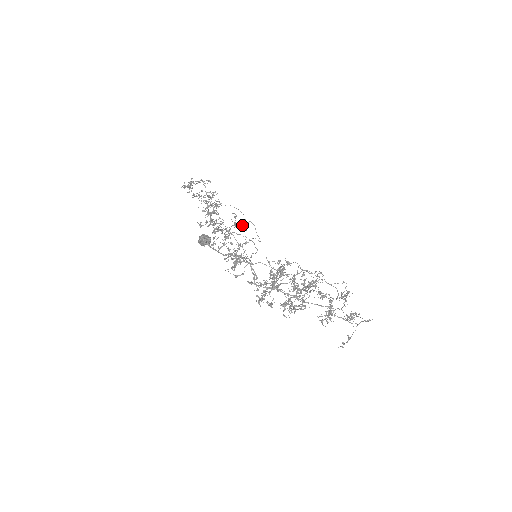
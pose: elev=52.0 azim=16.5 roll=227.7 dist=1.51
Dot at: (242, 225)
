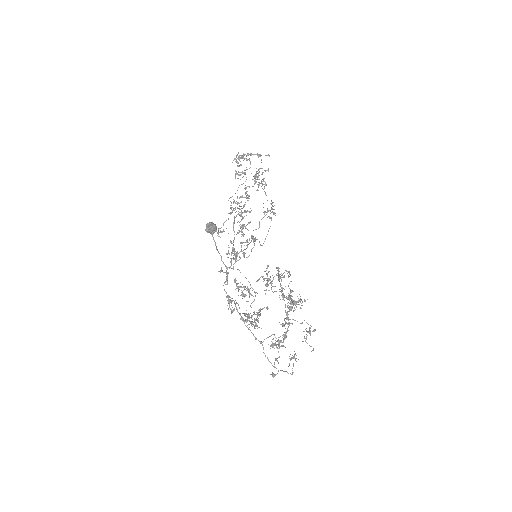
Dot at: (269, 216)
